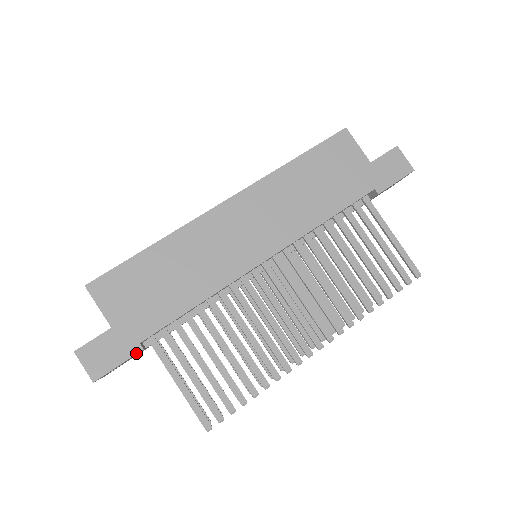
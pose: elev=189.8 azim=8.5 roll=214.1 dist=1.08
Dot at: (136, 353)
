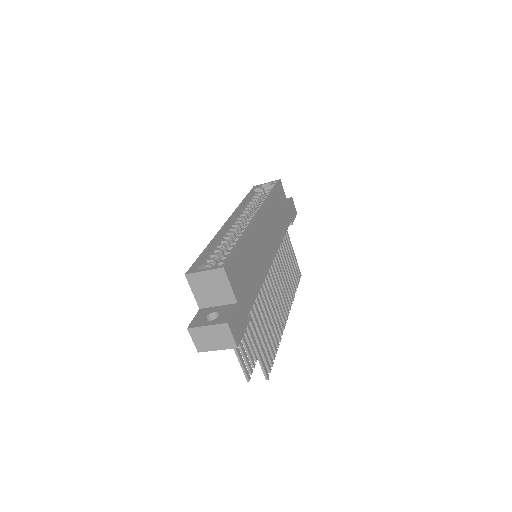
Dot at: (248, 323)
